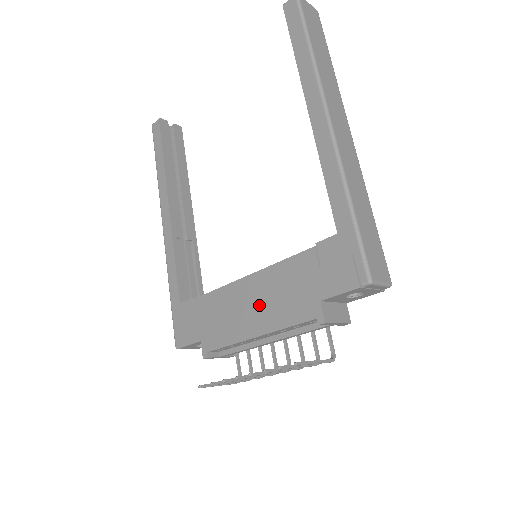
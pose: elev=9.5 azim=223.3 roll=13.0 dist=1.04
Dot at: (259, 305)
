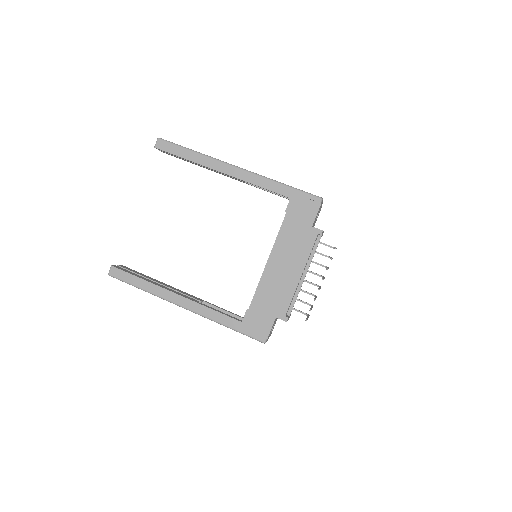
Dot at: (288, 262)
